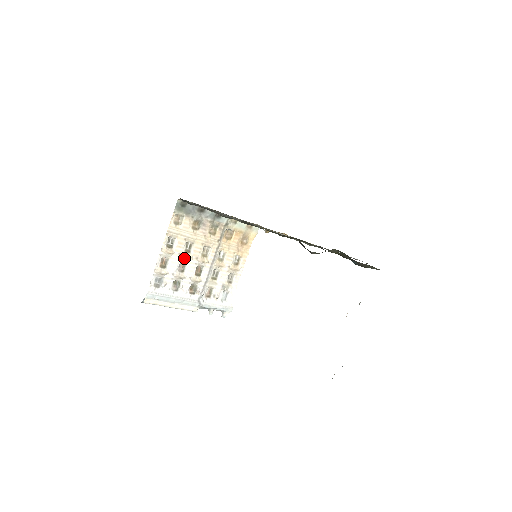
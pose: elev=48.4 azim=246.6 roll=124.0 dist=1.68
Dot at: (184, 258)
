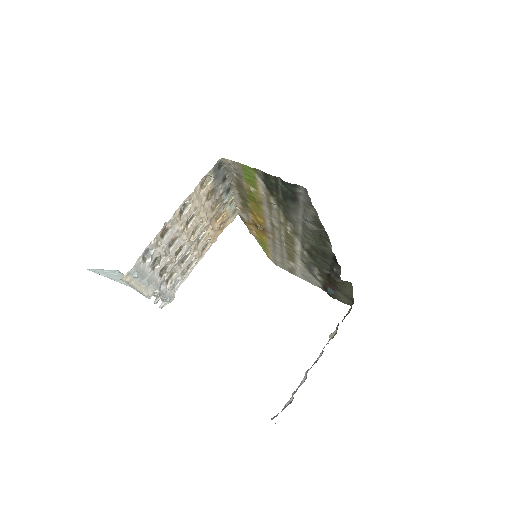
Dot at: (181, 230)
